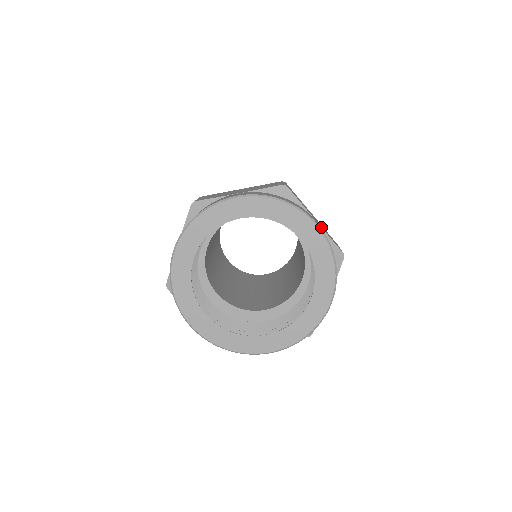
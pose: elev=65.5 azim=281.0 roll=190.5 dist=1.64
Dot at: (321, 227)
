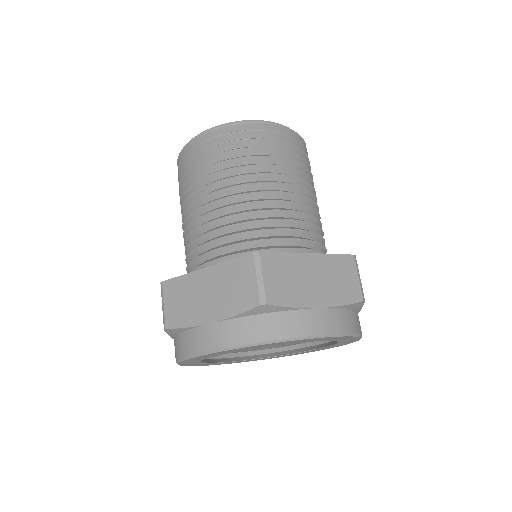
Dot at: (327, 308)
